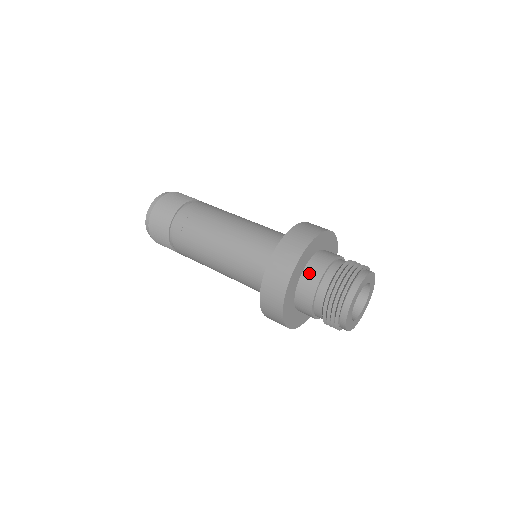
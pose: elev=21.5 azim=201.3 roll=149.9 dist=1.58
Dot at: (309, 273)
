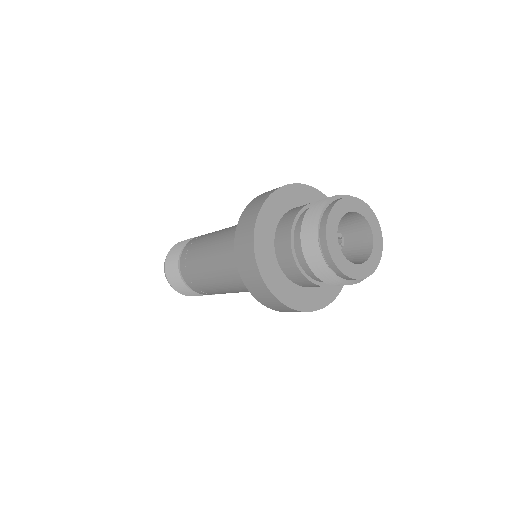
Dot at: (290, 212)
